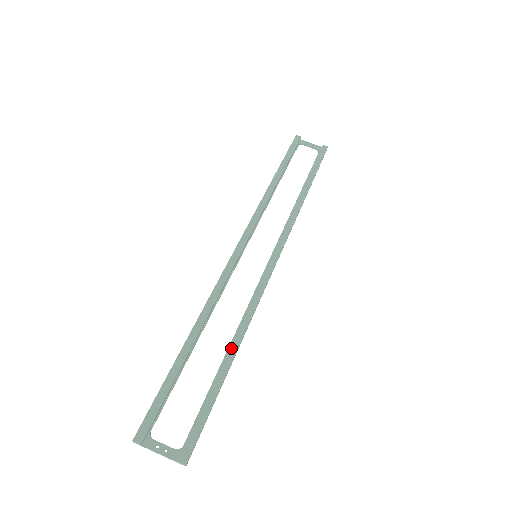
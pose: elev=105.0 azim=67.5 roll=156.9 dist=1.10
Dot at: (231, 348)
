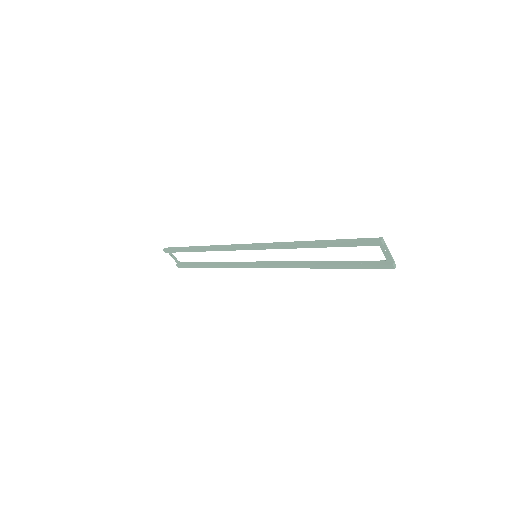
Dot at: (213, 265)
